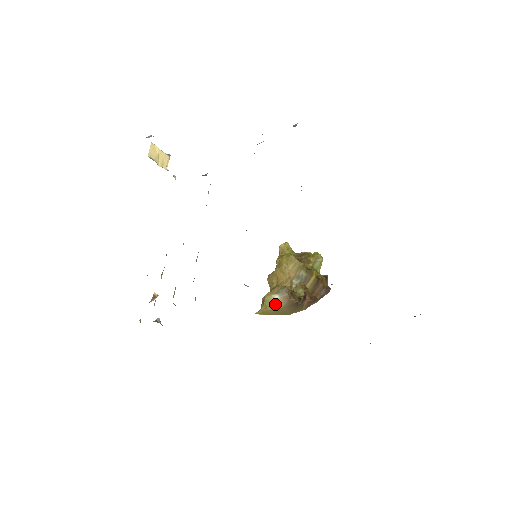
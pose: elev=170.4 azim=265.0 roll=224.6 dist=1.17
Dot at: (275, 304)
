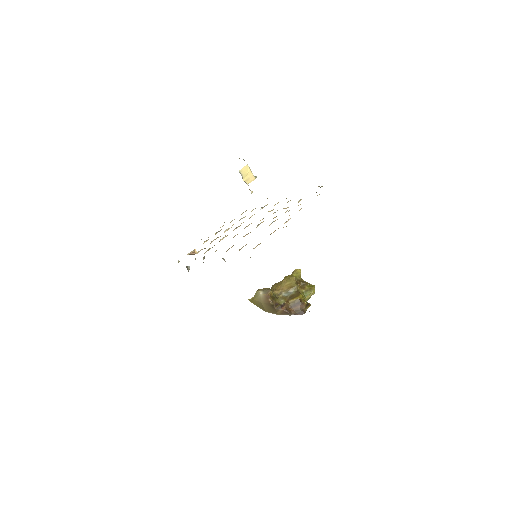
Dot at: (259, 298)
